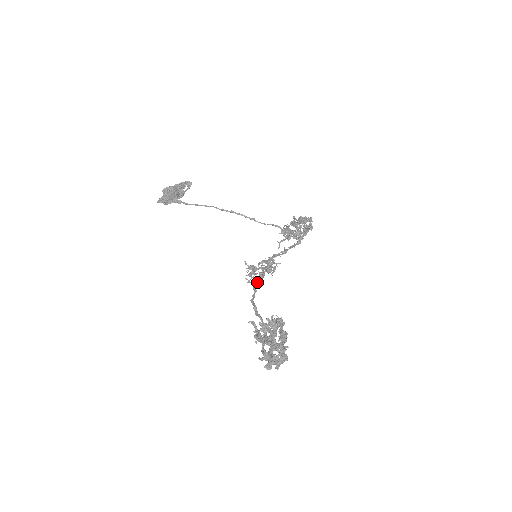
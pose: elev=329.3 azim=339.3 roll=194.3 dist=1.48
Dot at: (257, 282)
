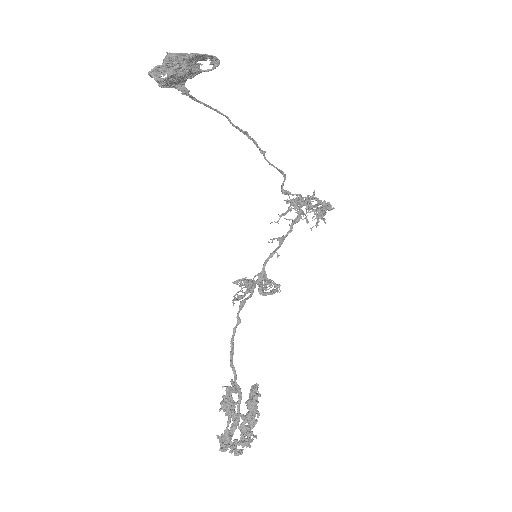
Dot at: (244, 304)
